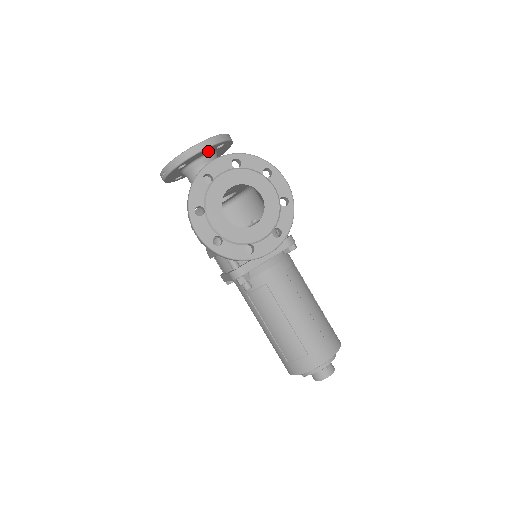
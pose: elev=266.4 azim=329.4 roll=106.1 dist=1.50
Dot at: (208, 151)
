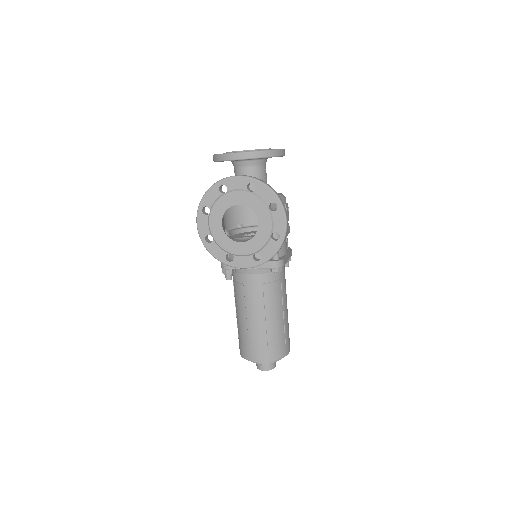
Dot at: (250, 159)
